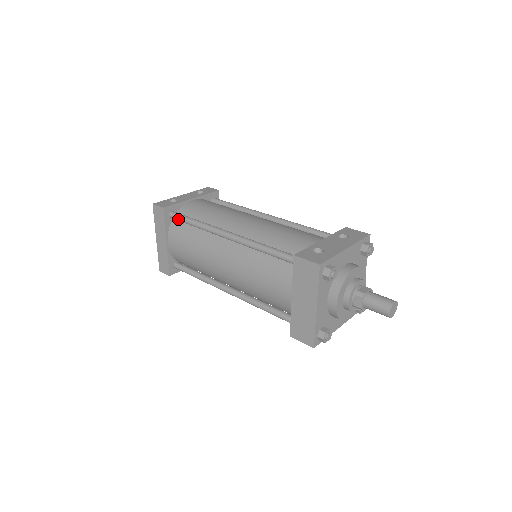
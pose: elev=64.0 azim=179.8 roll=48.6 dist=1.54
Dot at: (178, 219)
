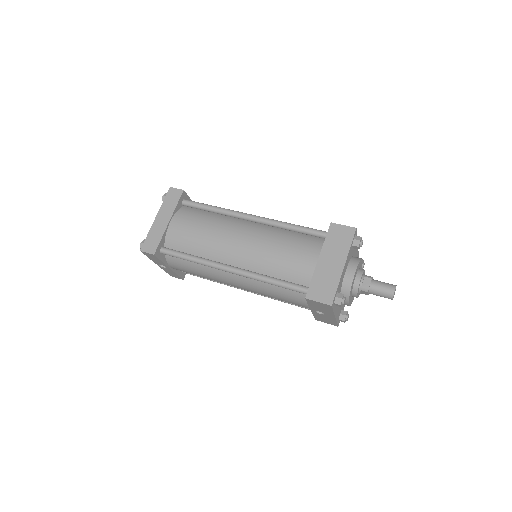
Dot at: (194, 204)
